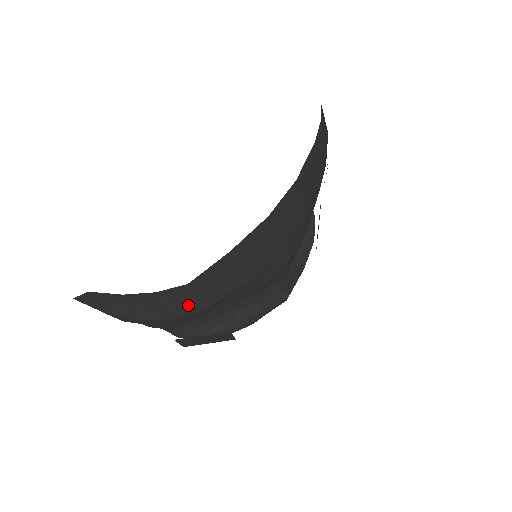
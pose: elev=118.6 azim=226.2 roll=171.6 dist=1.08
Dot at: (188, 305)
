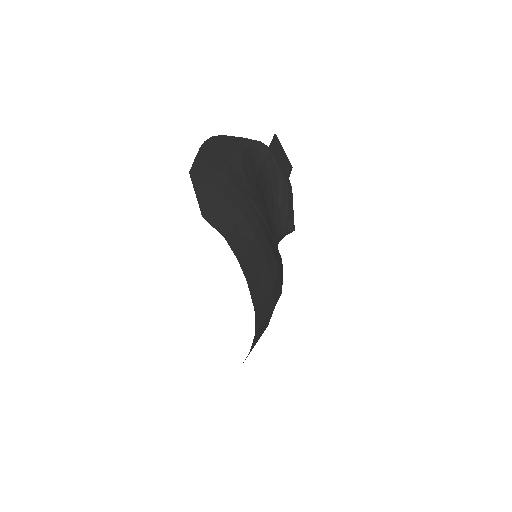
Dot at: occluded
